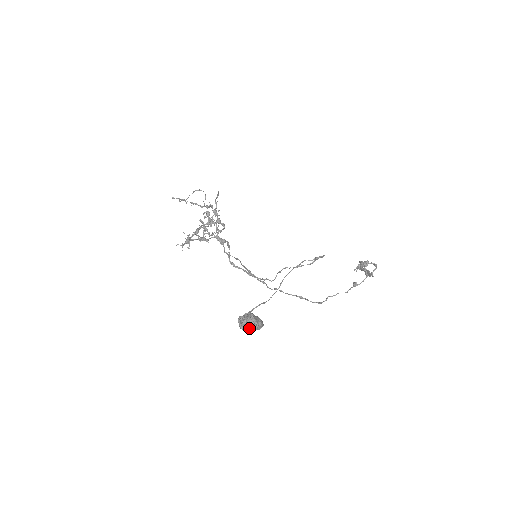
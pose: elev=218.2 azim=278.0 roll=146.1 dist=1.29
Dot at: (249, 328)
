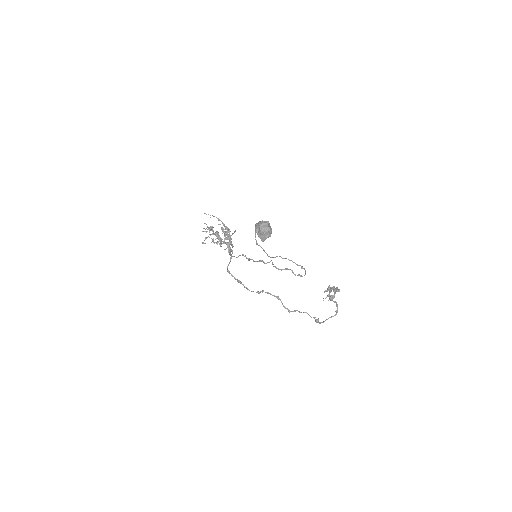
Dot at: (263, 227)
